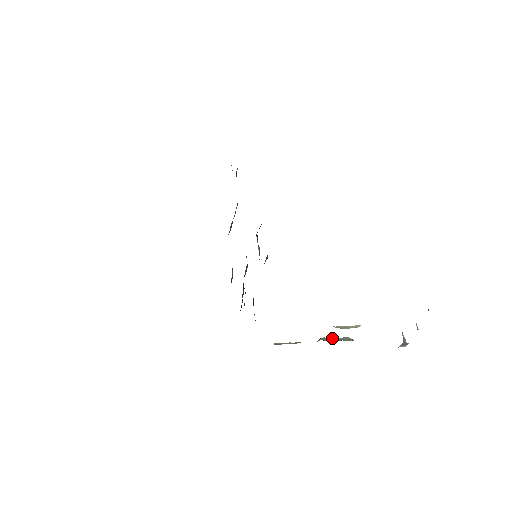
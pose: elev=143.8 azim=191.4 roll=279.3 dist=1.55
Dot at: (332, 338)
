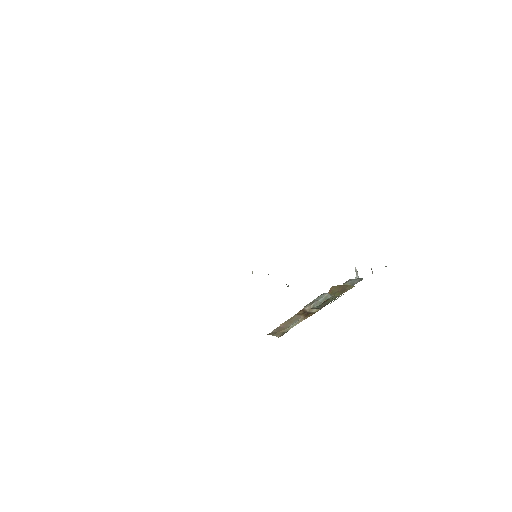
Dot at: (318, 300)
